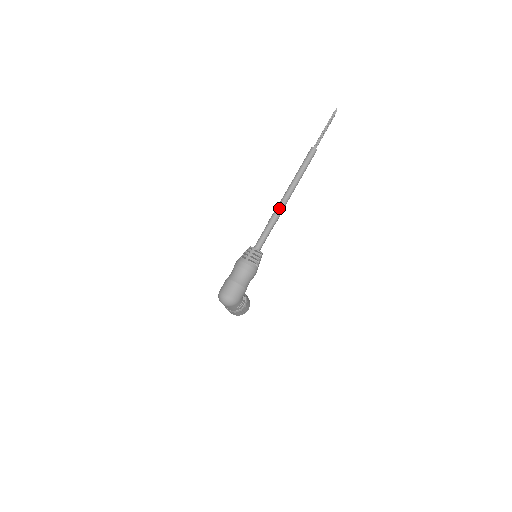
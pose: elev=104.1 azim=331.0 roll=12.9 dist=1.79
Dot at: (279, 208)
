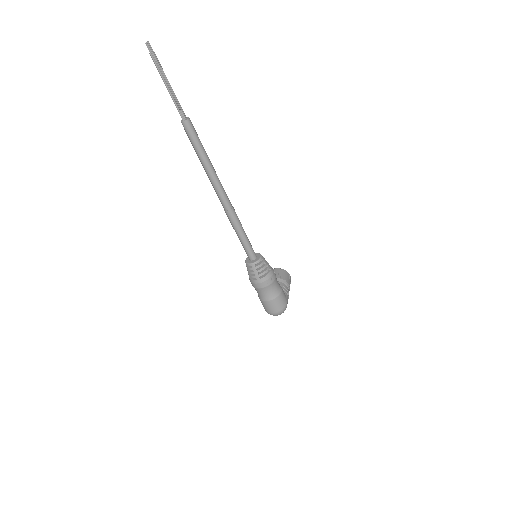
Dot at: (229, 213)
